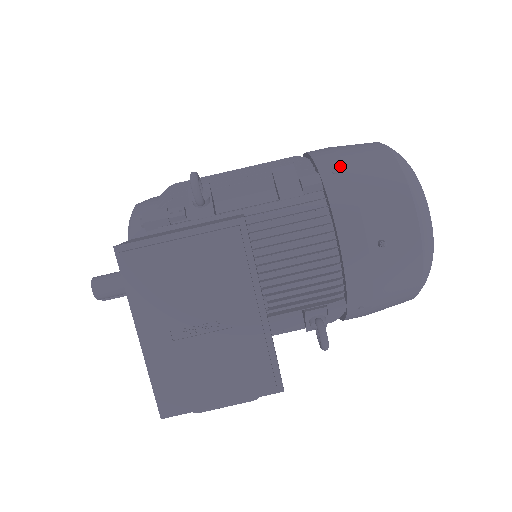
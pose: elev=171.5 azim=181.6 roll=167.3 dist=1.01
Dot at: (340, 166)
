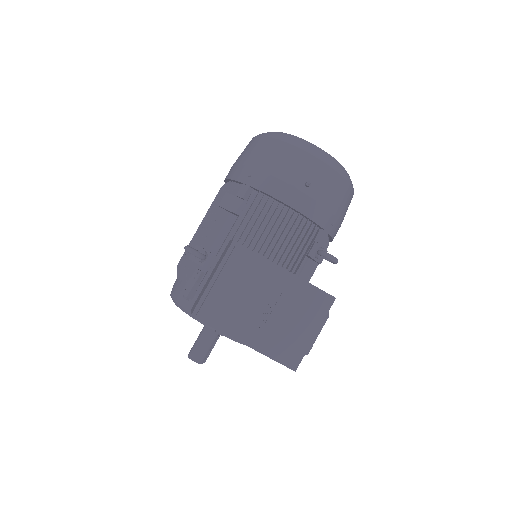
Dot at: (249, 169)
